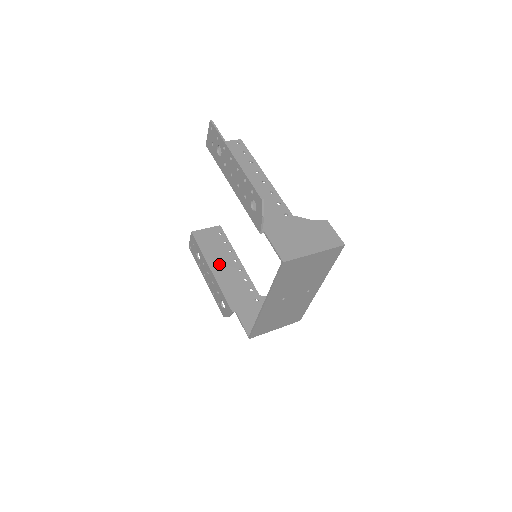
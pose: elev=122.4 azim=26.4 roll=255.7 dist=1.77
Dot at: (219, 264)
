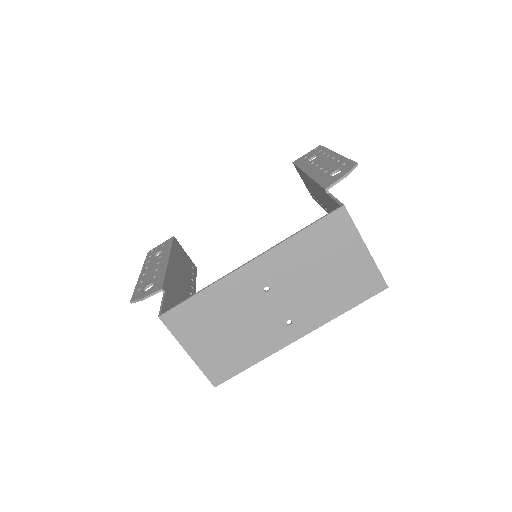
Dot at: (178, 268)
